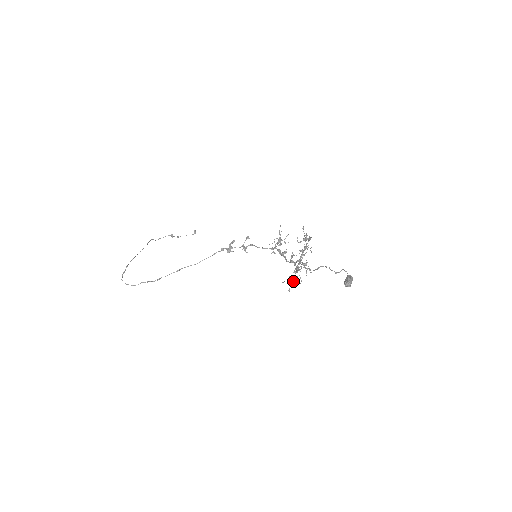
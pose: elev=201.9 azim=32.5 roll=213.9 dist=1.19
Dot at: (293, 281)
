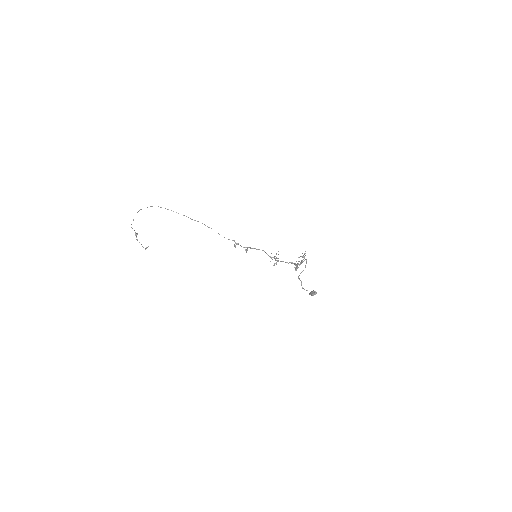
Dot at: occluded
